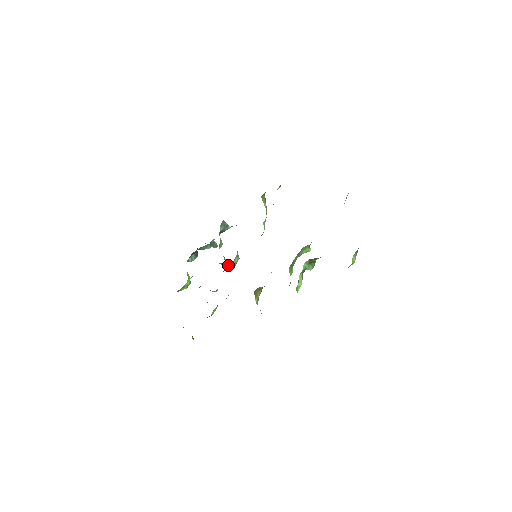
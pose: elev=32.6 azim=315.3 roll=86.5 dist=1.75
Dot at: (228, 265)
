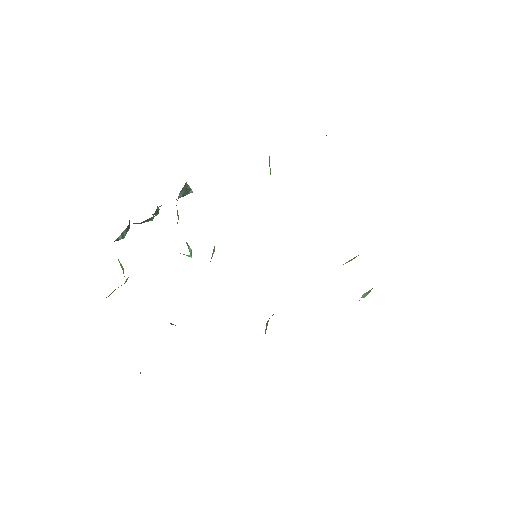
Dot at: (191, 254)
